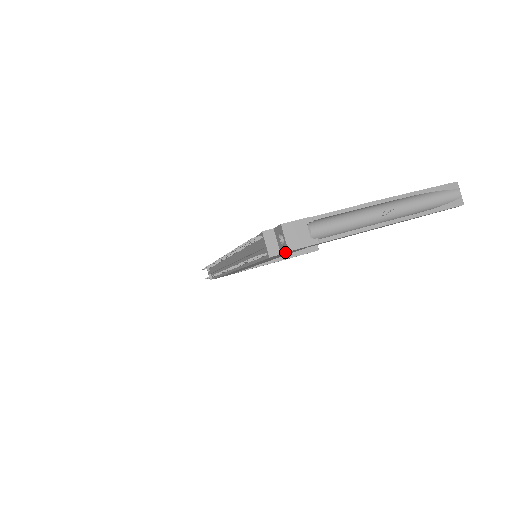
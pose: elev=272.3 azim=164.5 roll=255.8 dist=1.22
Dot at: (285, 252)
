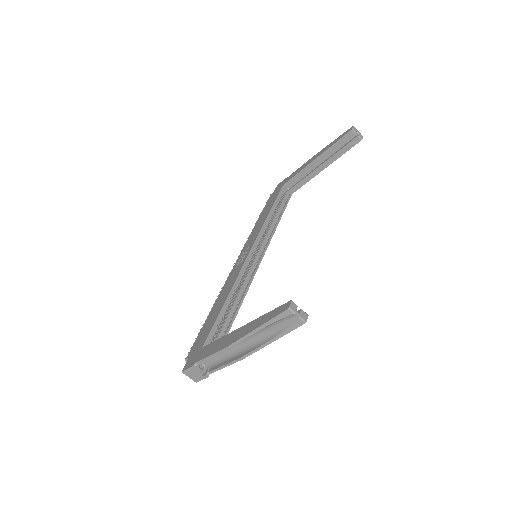
Dot at: occluded
